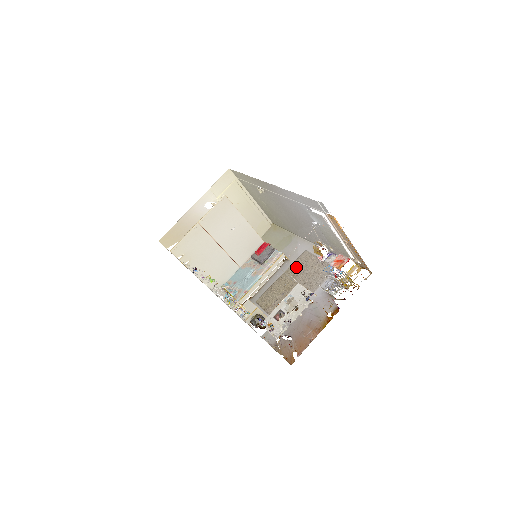
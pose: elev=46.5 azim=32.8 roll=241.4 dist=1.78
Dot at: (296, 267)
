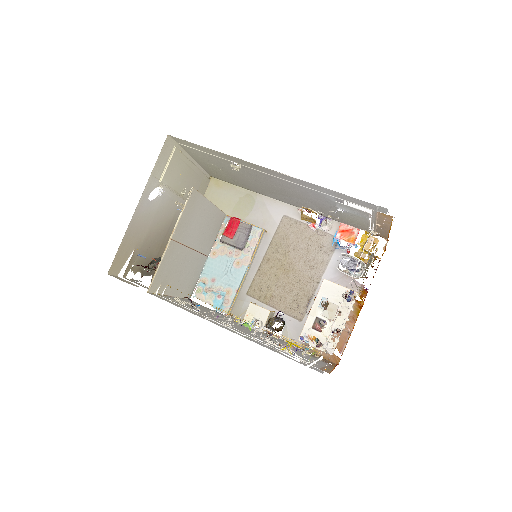
Dot at: (282, 241)
